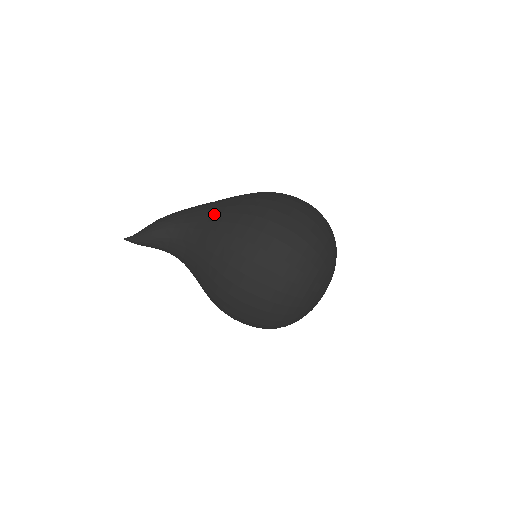
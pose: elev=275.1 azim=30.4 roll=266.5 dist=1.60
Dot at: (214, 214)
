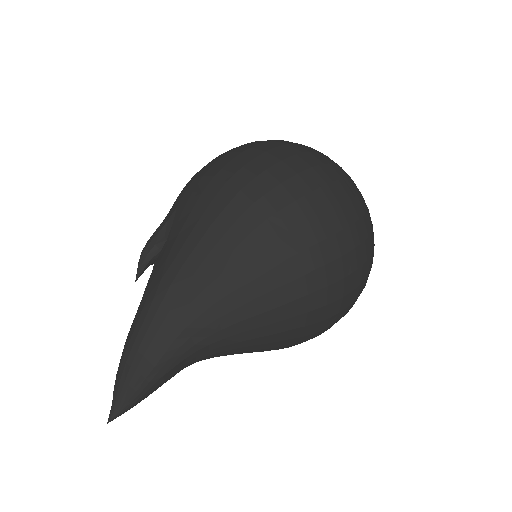
Dot at: (241, 307)
